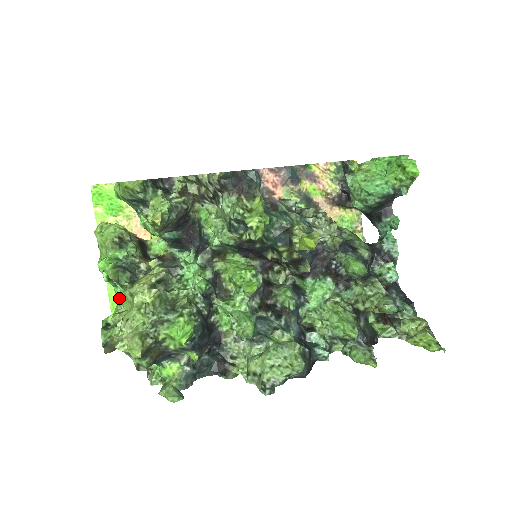
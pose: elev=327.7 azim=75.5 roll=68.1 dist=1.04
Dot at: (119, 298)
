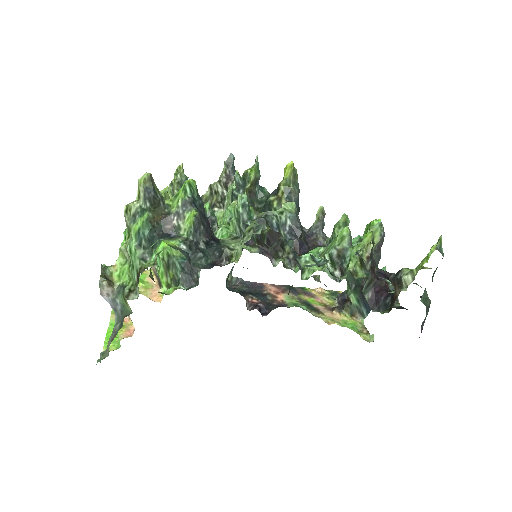
Dot at: occluded
